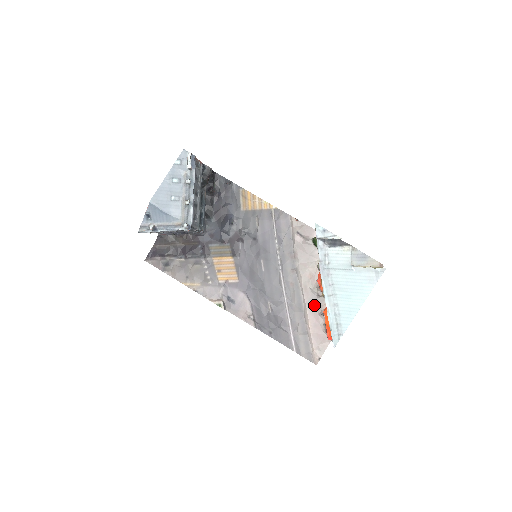
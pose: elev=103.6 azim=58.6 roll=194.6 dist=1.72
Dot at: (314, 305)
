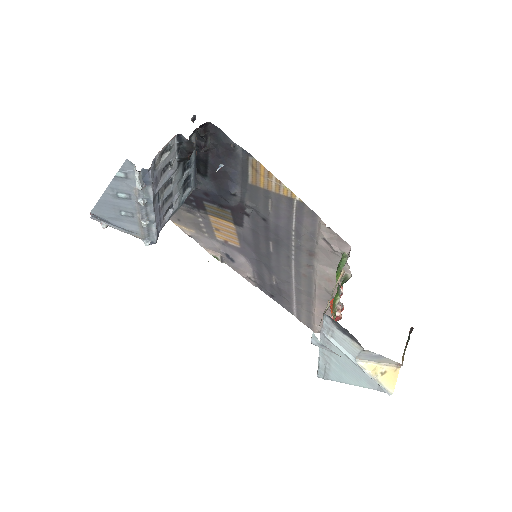
Dot at: (325, 301)
